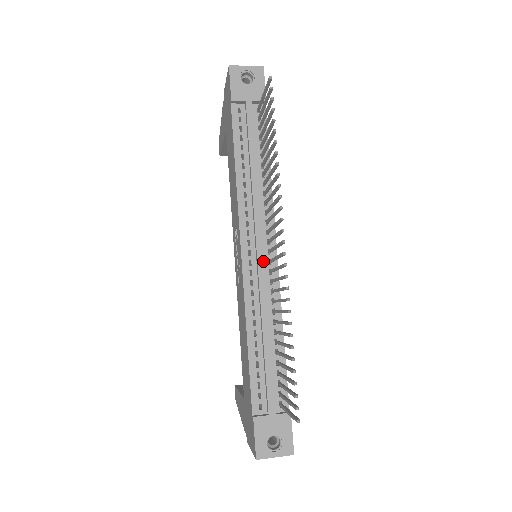
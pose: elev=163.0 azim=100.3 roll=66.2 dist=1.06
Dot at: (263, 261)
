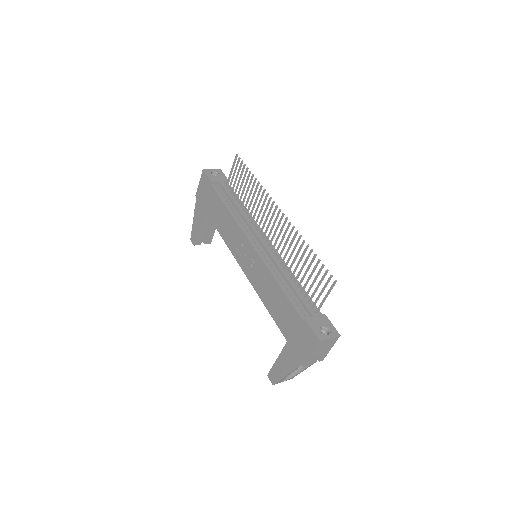
Dot at: (266, 244)
